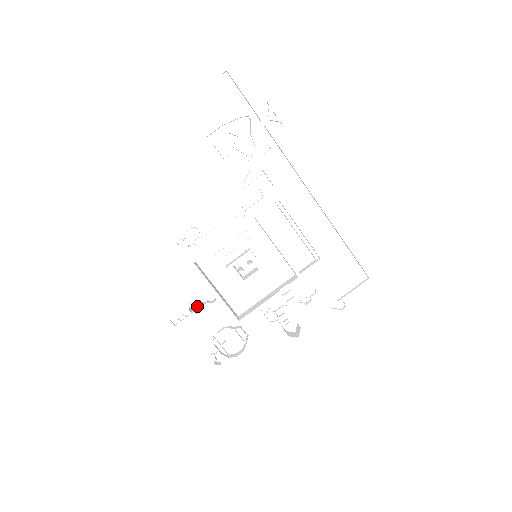
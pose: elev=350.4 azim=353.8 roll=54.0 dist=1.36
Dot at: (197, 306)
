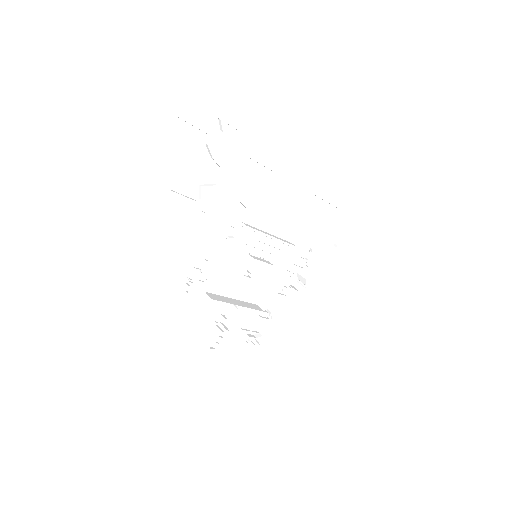
Dot at: (223, 321)
